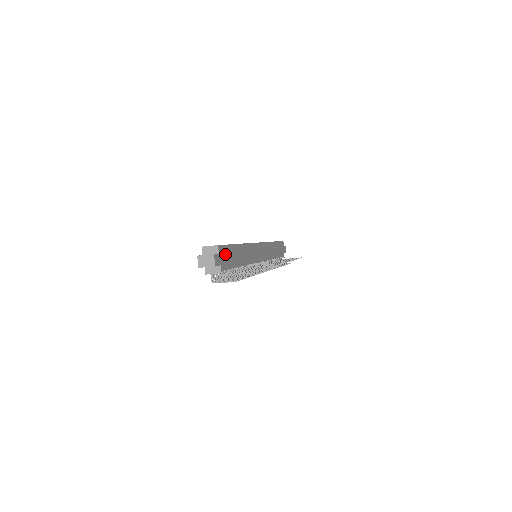
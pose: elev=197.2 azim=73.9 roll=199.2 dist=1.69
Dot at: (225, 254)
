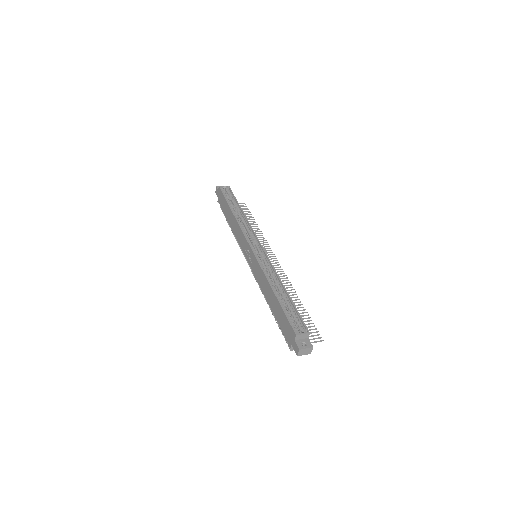
Dot at: occluded
